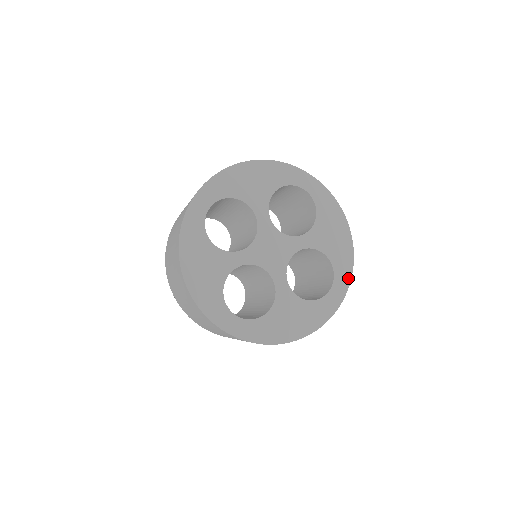
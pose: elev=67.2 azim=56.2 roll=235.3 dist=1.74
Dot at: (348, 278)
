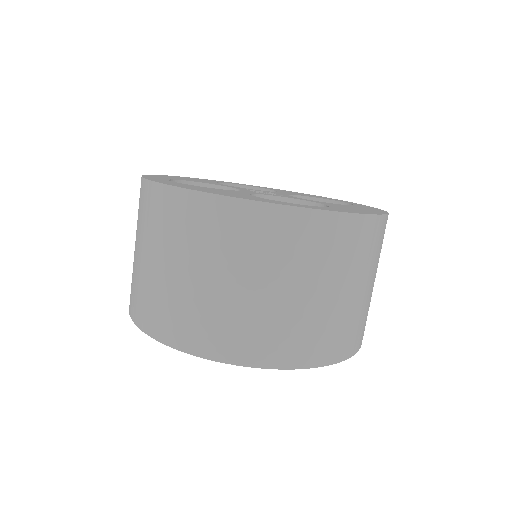
Dot at: occluded
